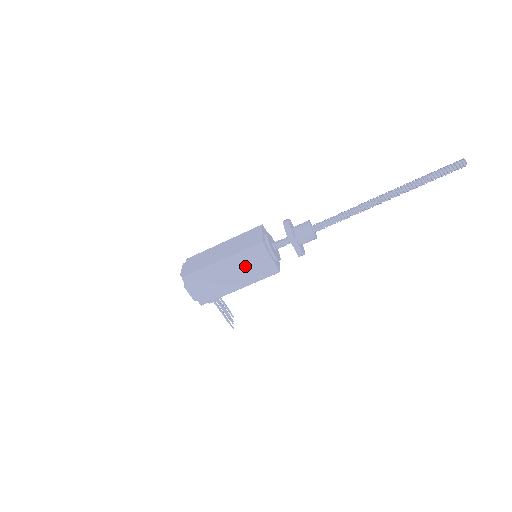
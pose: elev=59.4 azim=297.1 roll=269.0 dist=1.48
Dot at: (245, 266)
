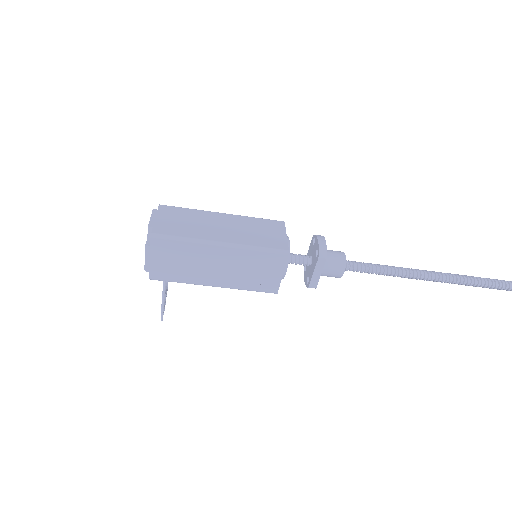
Dot at: (244, 265)
